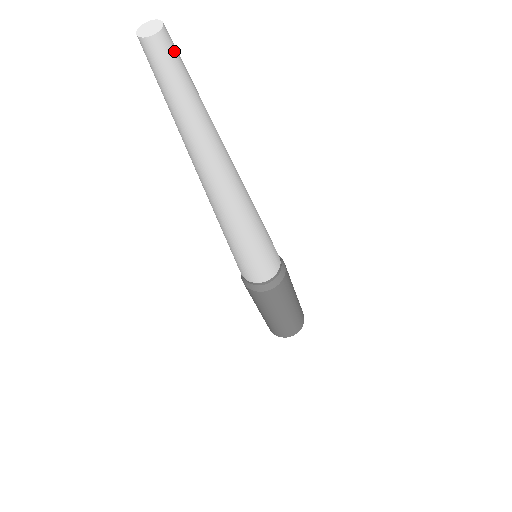
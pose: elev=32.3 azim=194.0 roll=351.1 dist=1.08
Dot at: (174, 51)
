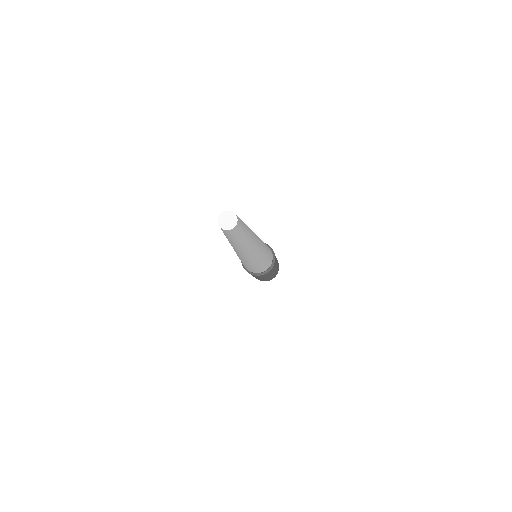
Dot at: (239, 219)
